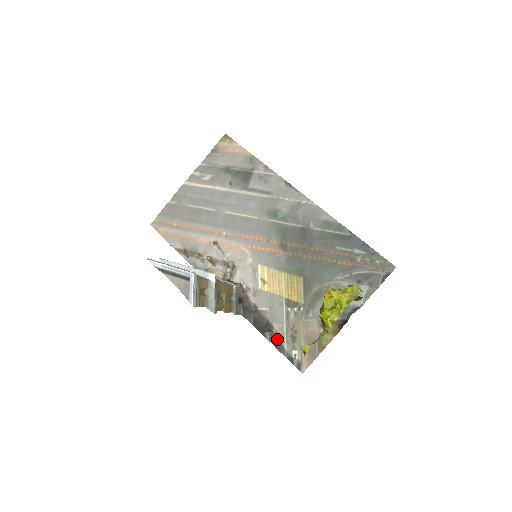
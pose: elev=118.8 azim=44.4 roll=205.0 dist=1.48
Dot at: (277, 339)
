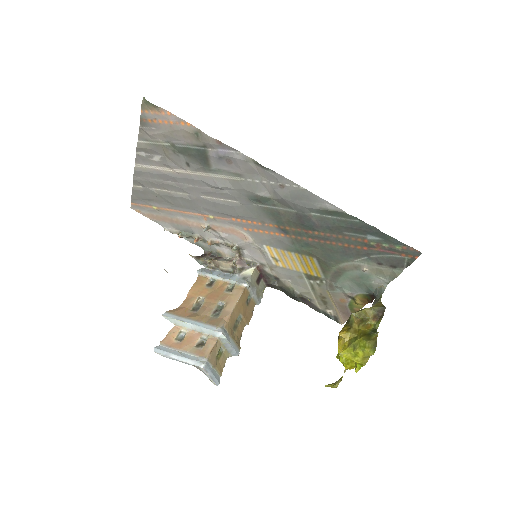
Dot at: (309, 301)
